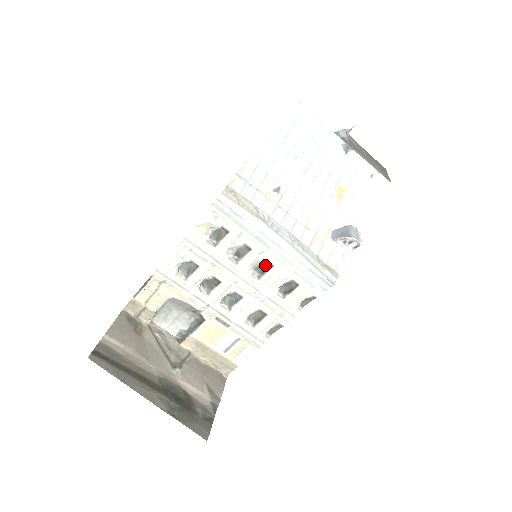
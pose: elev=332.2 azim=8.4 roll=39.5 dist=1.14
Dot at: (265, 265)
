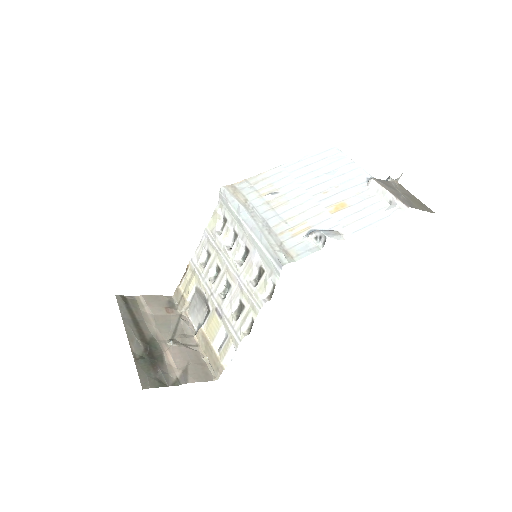
Dot at: (246, 252)
